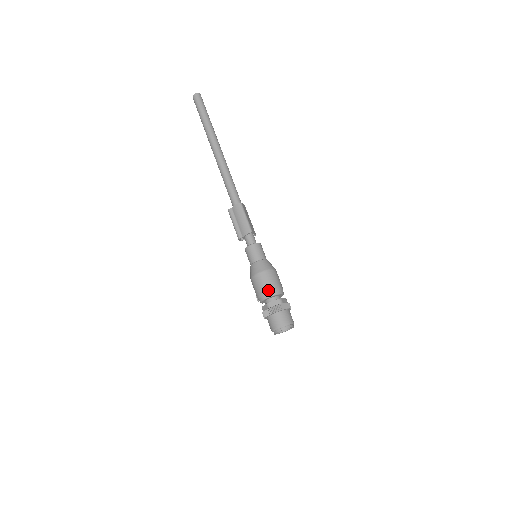
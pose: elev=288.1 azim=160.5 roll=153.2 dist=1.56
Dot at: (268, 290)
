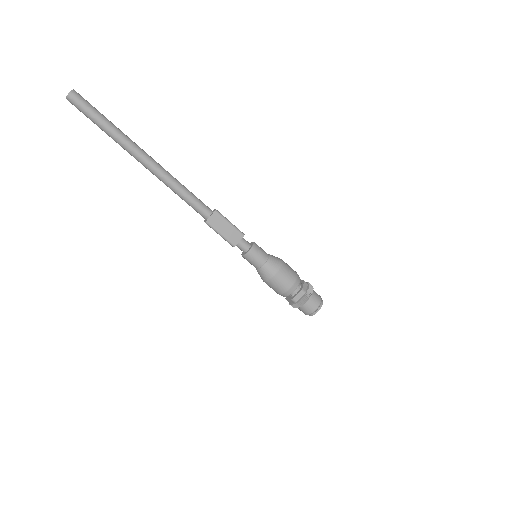
Dot at: occluded
